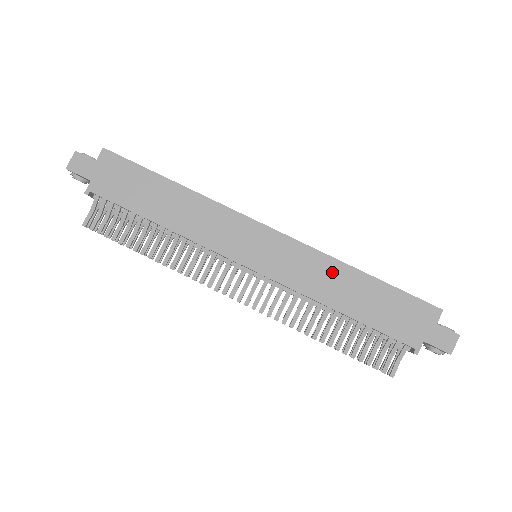
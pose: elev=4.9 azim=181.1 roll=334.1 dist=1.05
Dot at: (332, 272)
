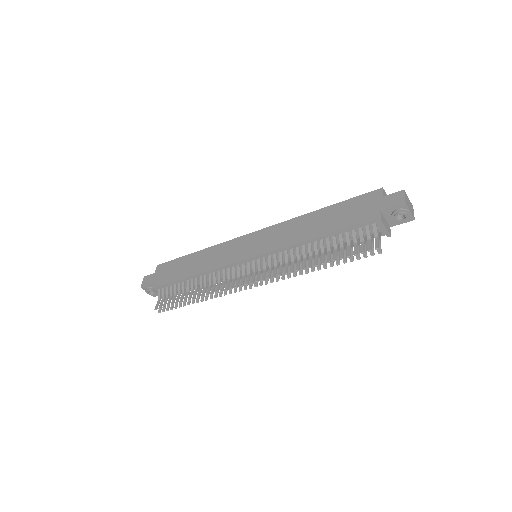
Dot at: (299, 224)
